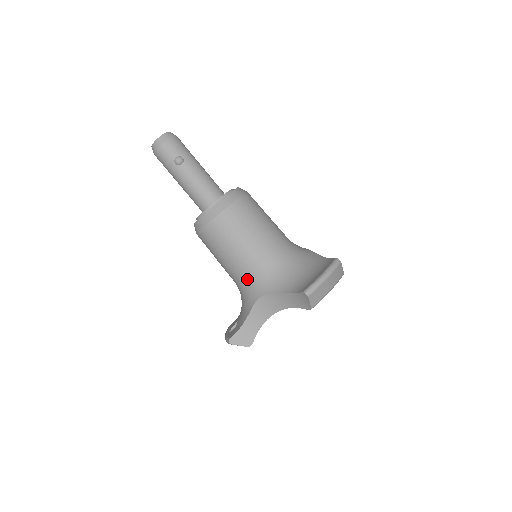
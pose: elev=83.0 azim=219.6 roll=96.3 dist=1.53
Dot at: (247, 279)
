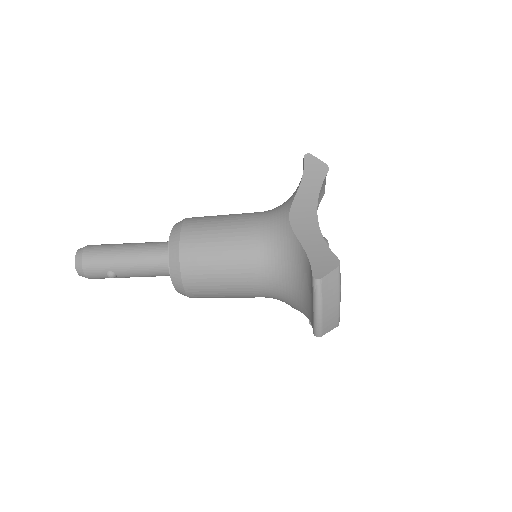
Dot at: occluded
